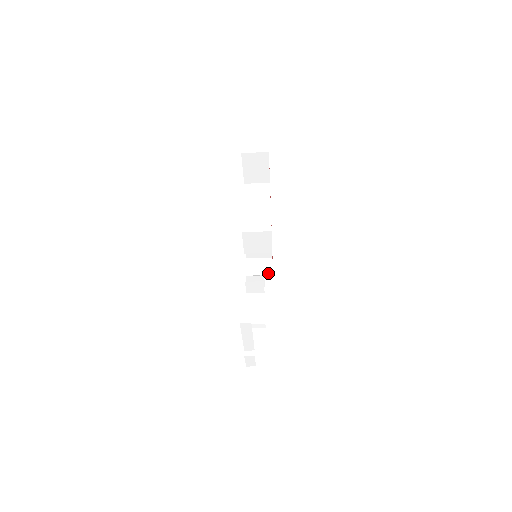
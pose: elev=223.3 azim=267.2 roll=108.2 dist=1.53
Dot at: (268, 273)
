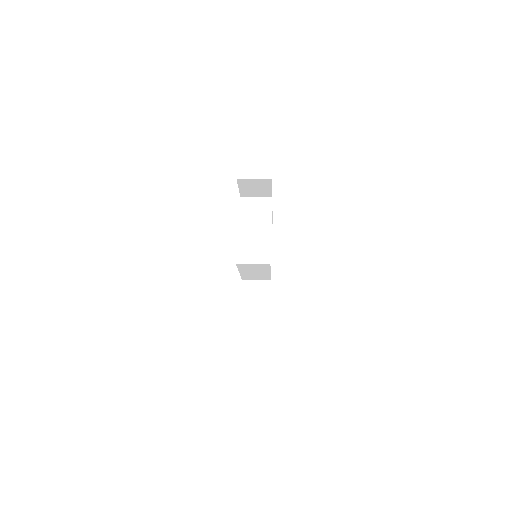
Dot at: occluded
